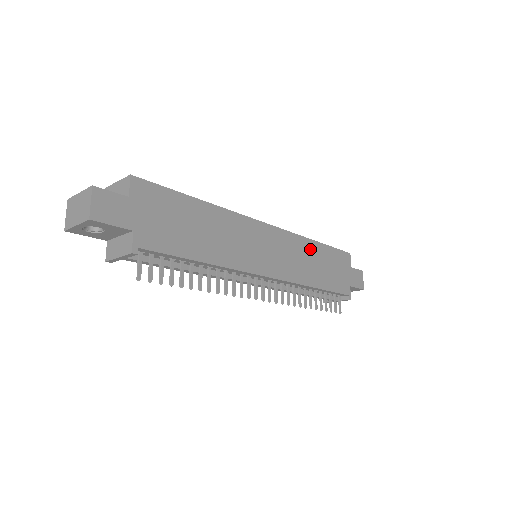
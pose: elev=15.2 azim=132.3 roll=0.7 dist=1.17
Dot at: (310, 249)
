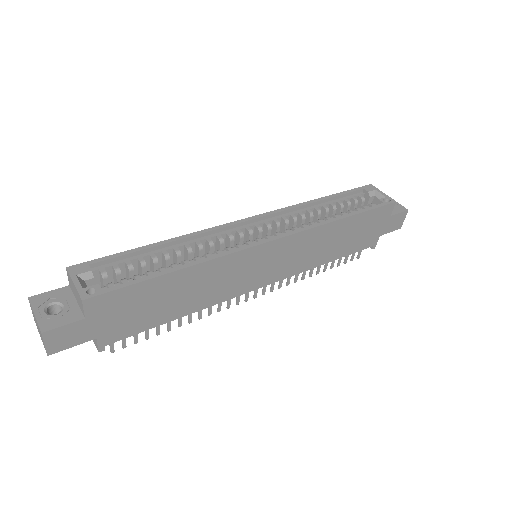
Dot at: (330, 231)
